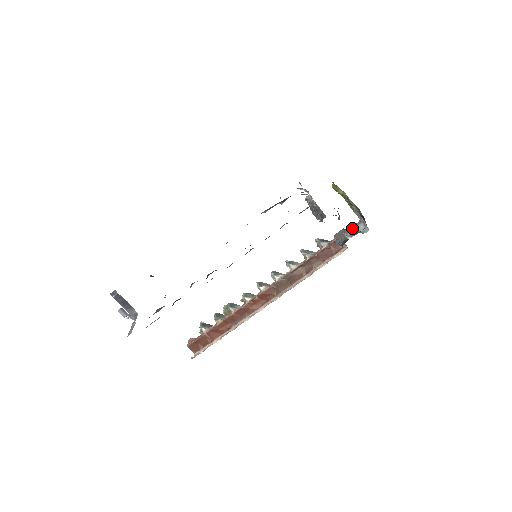
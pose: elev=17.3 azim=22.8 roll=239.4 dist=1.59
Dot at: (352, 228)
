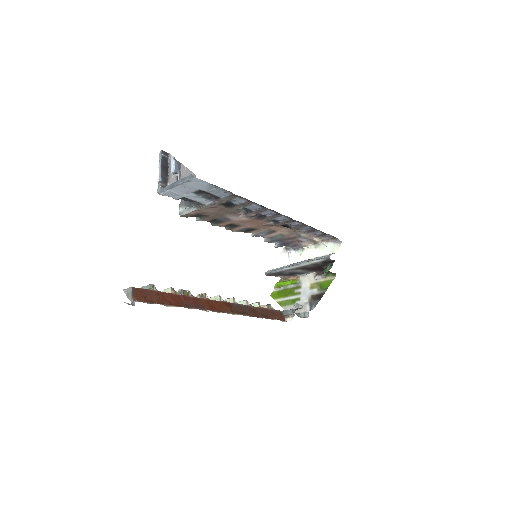
Dot at: occluded
